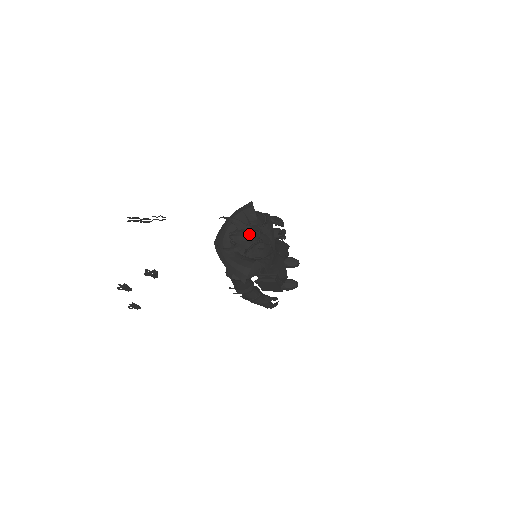
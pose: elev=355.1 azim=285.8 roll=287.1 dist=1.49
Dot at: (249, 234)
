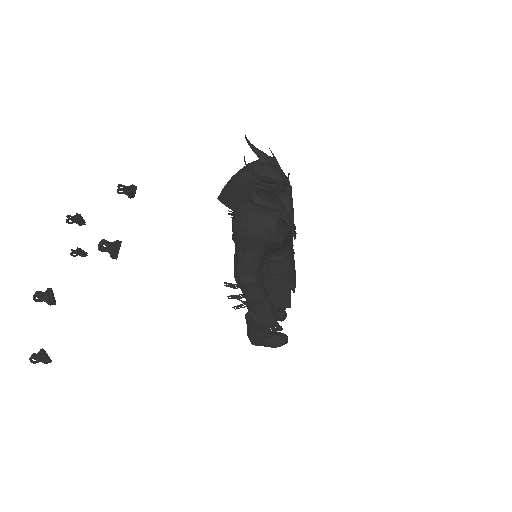
Dot at: (279, 168)
